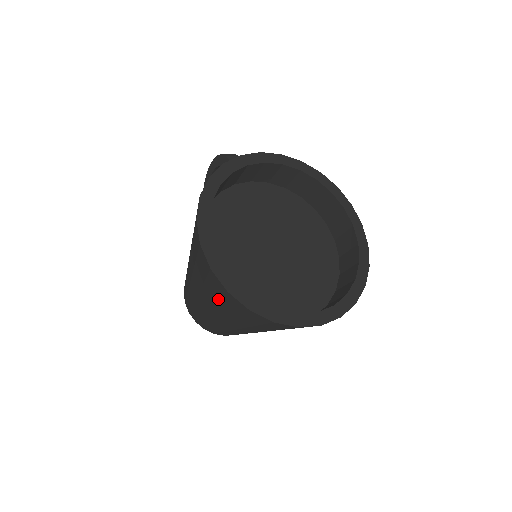
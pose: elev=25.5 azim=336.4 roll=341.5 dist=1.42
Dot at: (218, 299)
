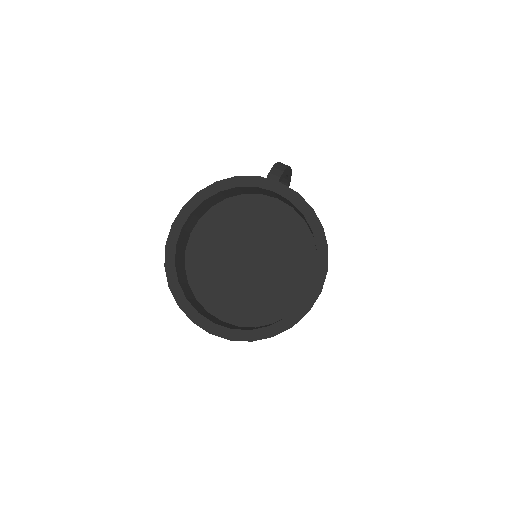
Dot at: occluded
